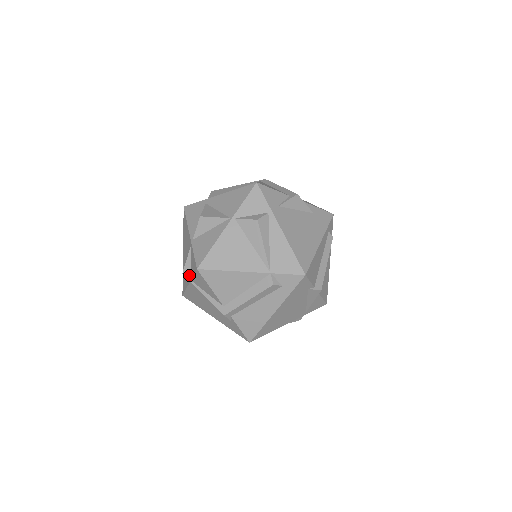
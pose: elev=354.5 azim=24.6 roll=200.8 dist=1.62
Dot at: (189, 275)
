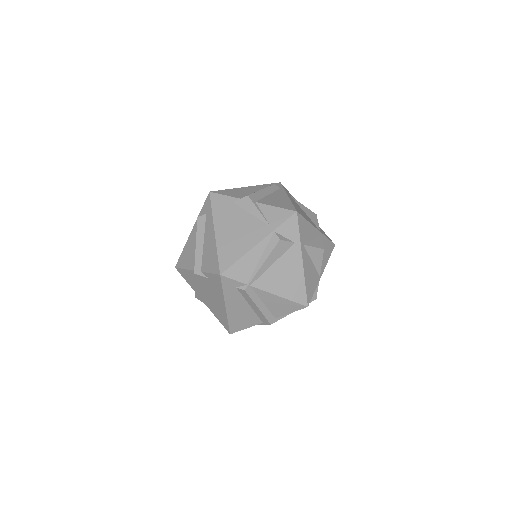
Dot at: occluded
